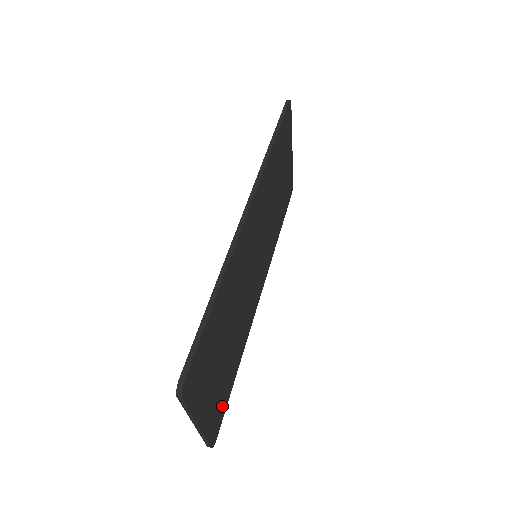
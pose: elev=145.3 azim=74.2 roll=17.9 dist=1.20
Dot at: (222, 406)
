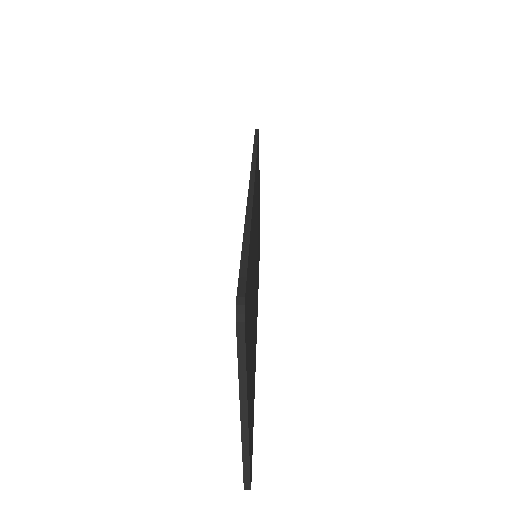
Dot at: (252, 429)
